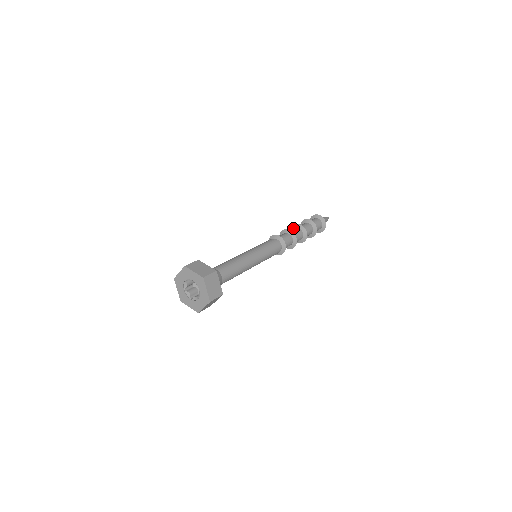
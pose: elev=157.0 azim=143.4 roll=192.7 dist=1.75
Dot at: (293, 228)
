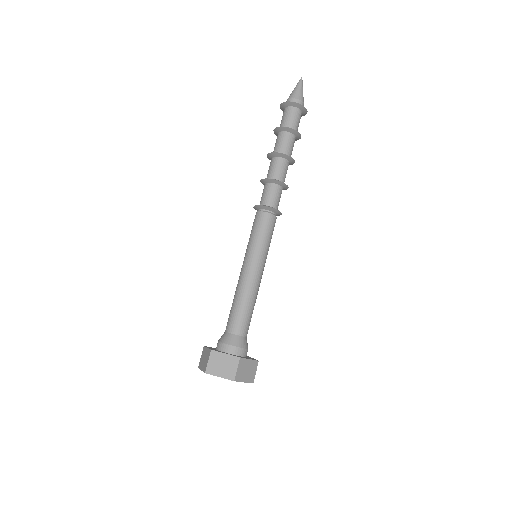
Dot at: (279, 156)
